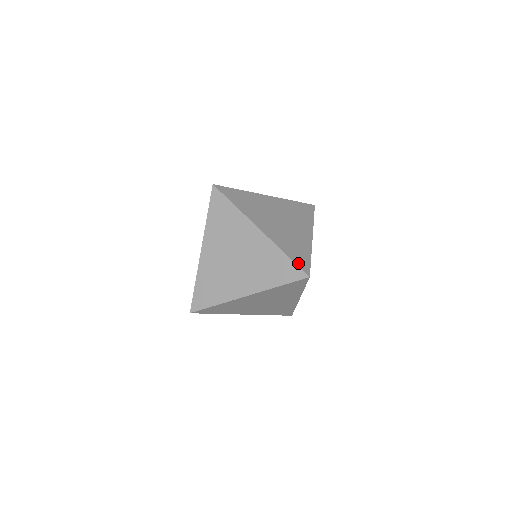
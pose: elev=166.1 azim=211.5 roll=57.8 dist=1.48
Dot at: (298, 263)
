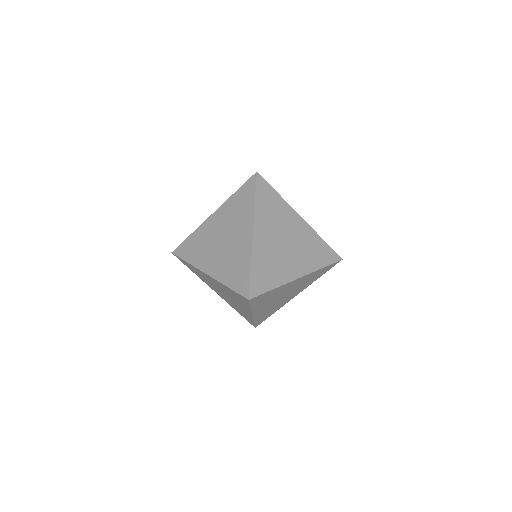
Dot at: (331, 261)
